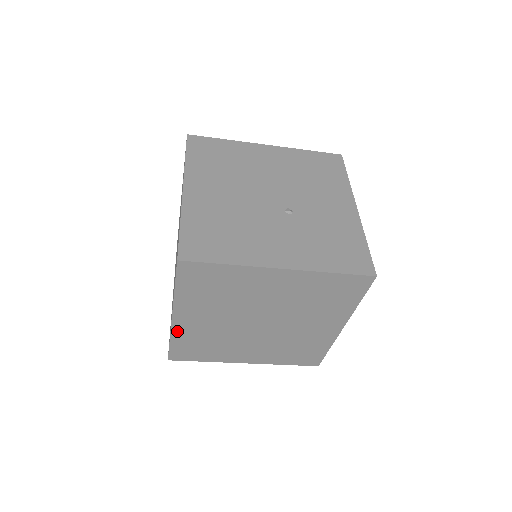
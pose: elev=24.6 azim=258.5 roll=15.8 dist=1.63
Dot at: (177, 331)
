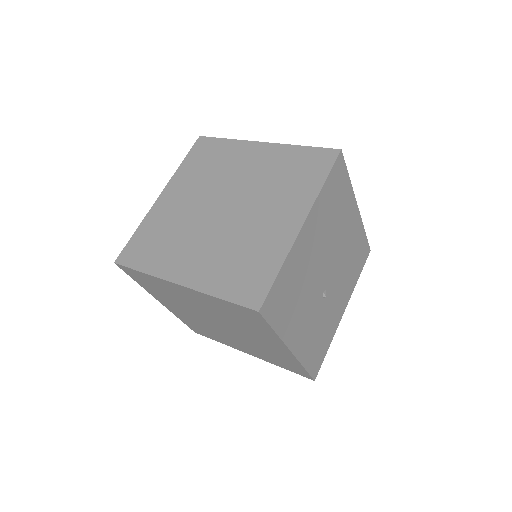
Dot at: (162, 281)
